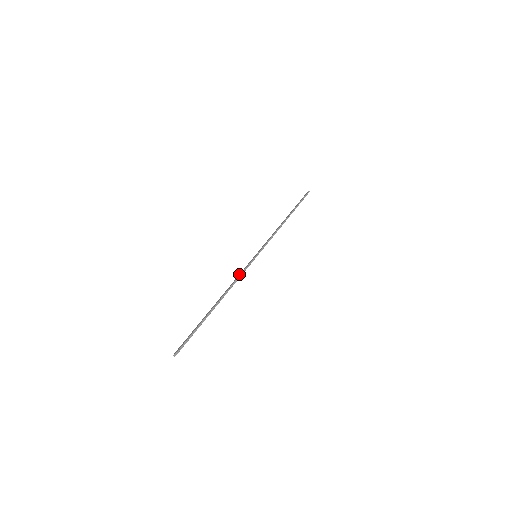
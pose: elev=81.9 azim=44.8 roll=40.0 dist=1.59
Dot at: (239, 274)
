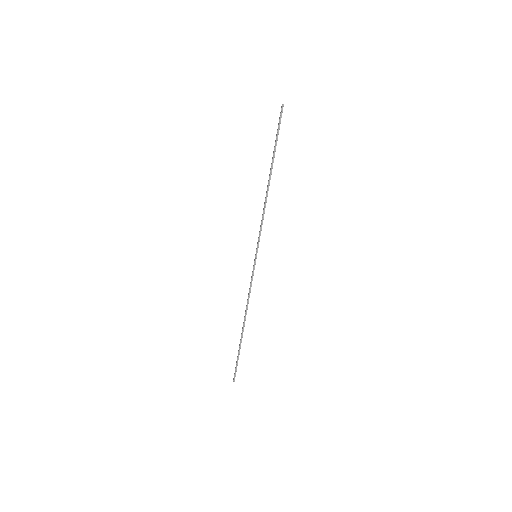
Dot at: occluded
